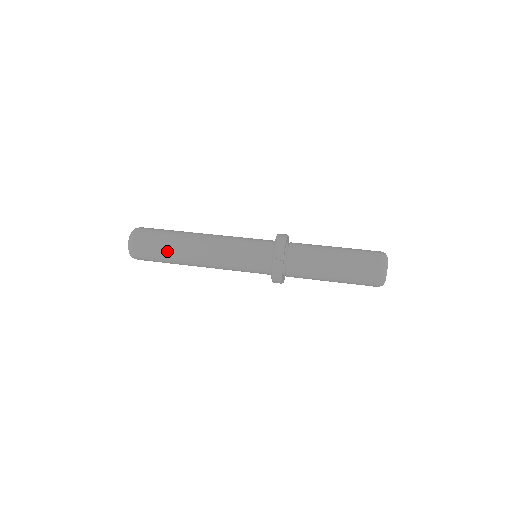
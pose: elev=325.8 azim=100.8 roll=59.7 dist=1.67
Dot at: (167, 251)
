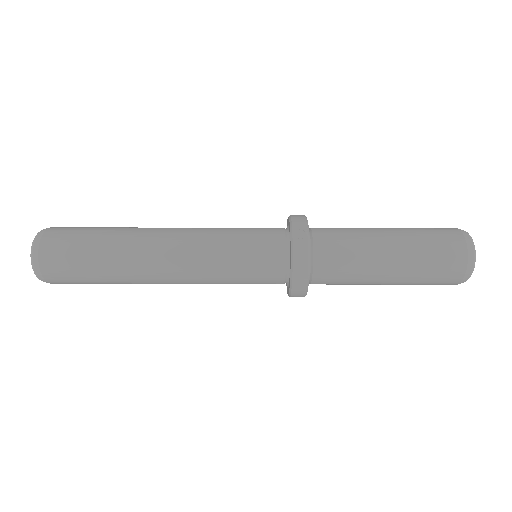
Dot at: (103, 246)
